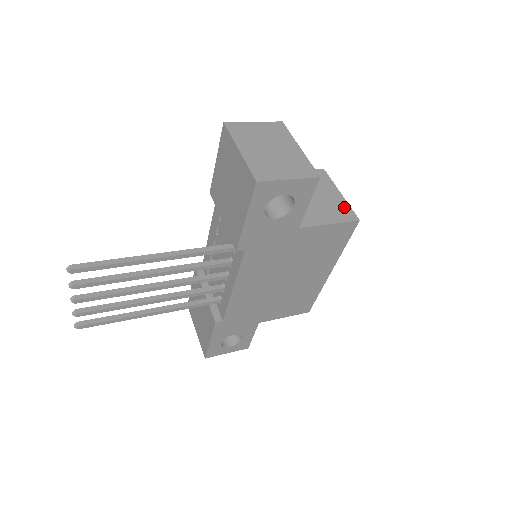
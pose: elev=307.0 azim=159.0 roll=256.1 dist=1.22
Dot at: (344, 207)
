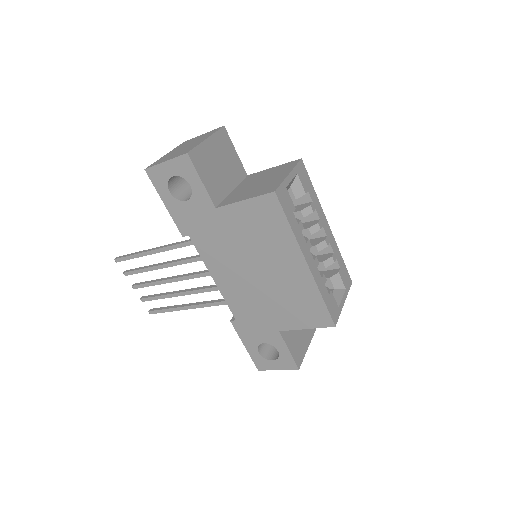
Dot at: (275, 184)
